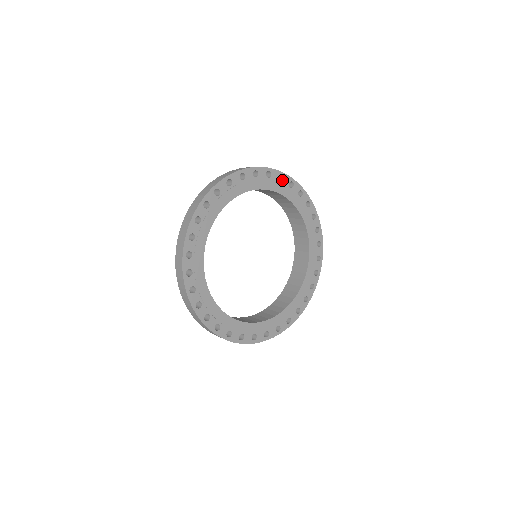
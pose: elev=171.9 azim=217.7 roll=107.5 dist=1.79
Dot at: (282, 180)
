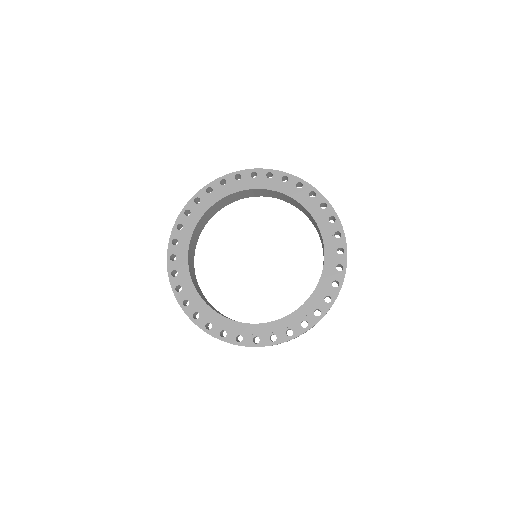
Dot at: (314, 197)
